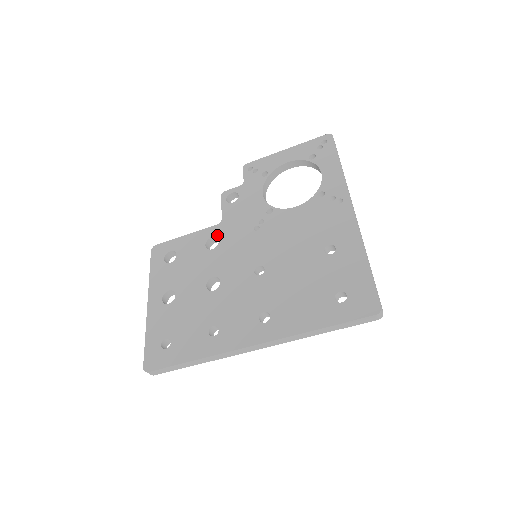
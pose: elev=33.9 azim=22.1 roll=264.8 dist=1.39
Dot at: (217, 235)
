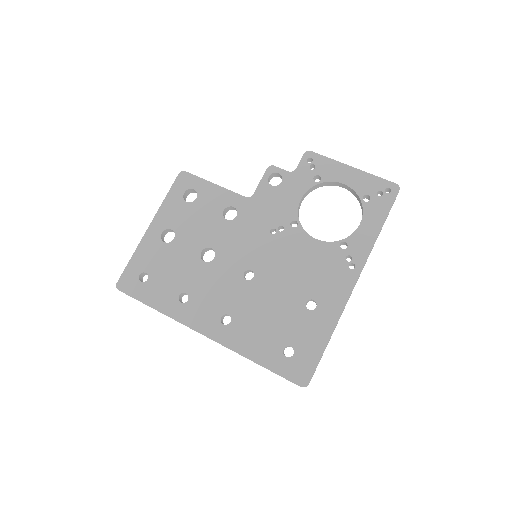
Dot at: (239, 209)
